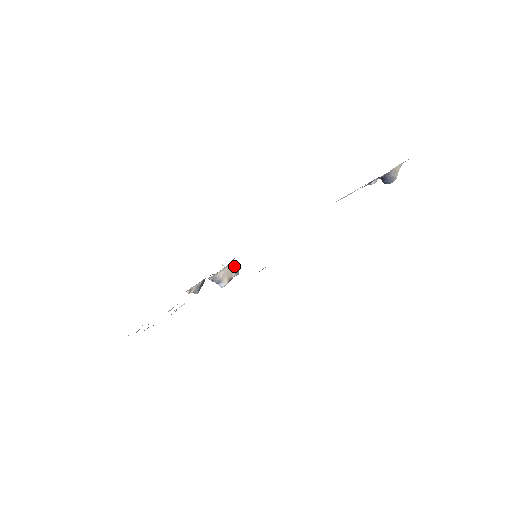
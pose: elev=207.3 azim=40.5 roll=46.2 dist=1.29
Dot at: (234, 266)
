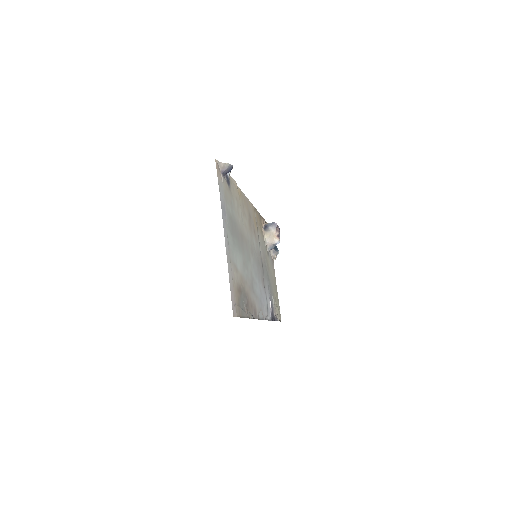
Dot at: (268, 227)
